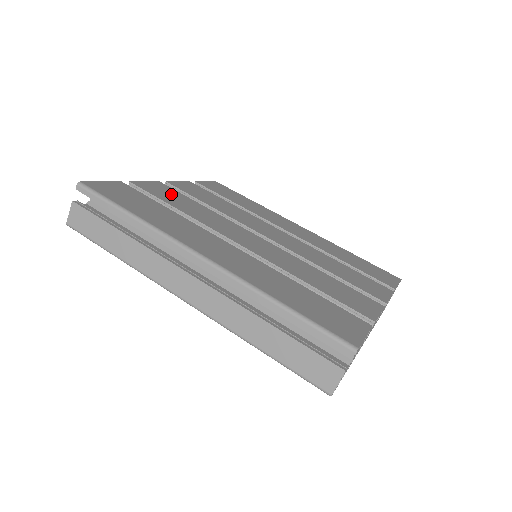
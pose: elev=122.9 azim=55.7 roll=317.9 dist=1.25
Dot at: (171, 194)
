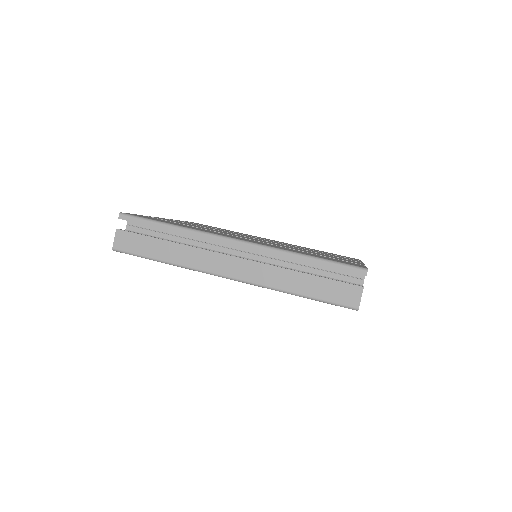
Dot at: (179, 222)
